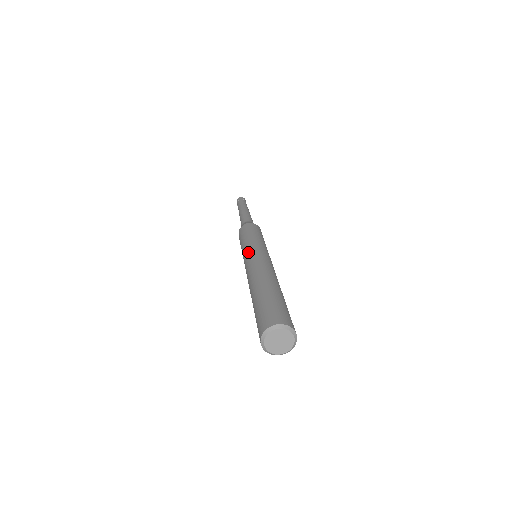
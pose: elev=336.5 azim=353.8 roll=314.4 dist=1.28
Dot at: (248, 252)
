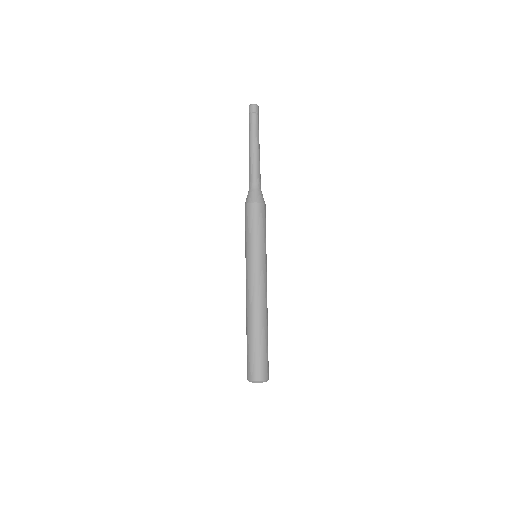
Dot at: occluded
